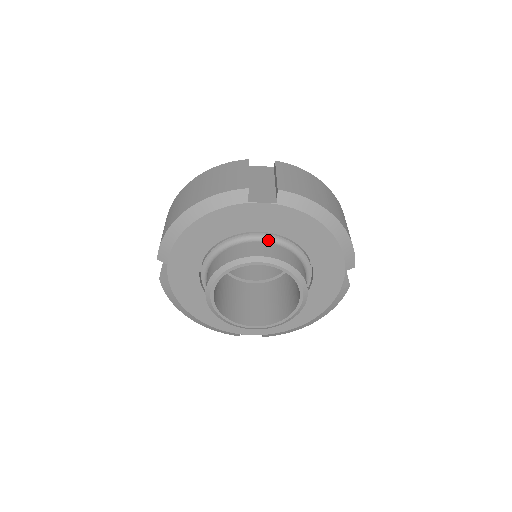
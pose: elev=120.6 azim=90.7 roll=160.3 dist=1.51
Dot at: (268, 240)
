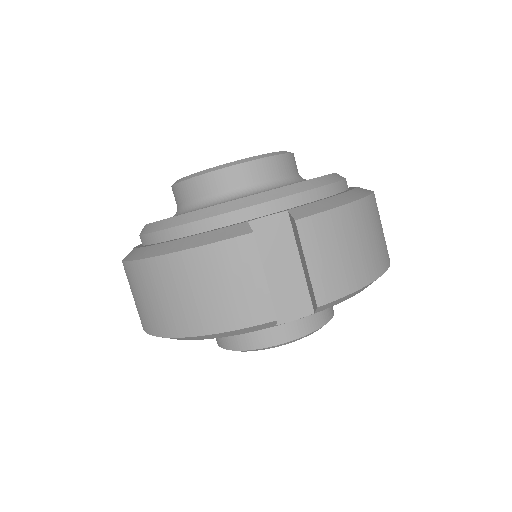
Dot at: occluded
